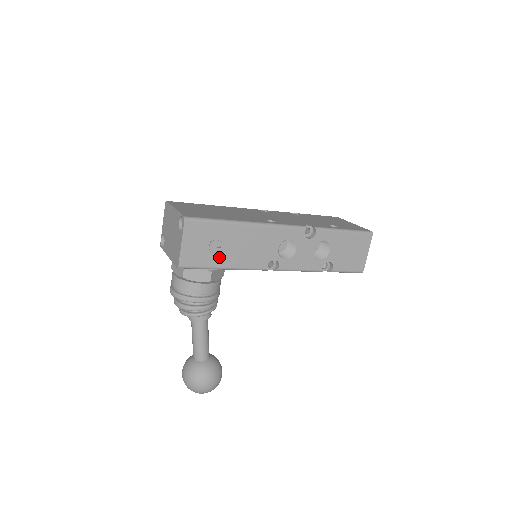
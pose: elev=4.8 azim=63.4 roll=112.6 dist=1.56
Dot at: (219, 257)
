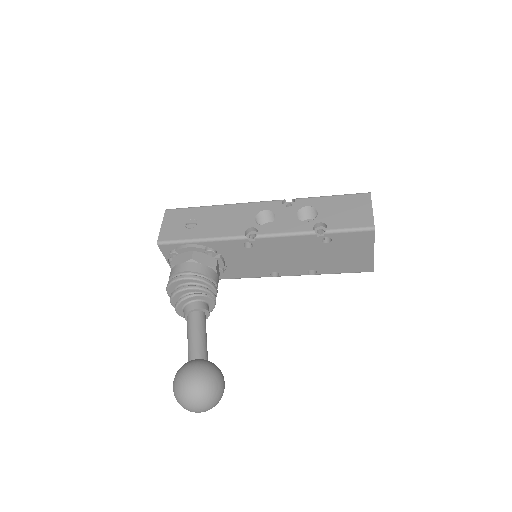
Dot at: (195, 231)
